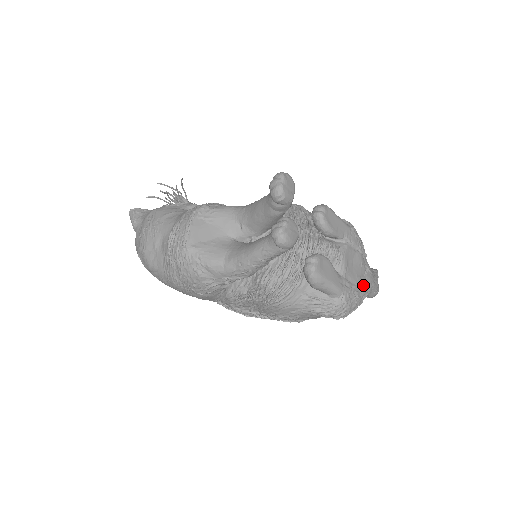
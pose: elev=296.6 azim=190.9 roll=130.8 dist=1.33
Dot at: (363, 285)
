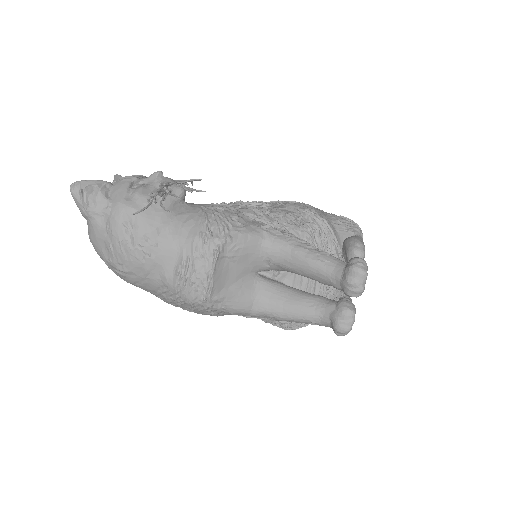
Dot at: occluded
